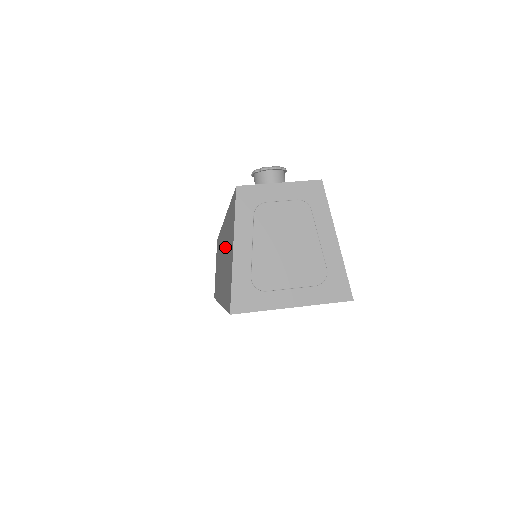
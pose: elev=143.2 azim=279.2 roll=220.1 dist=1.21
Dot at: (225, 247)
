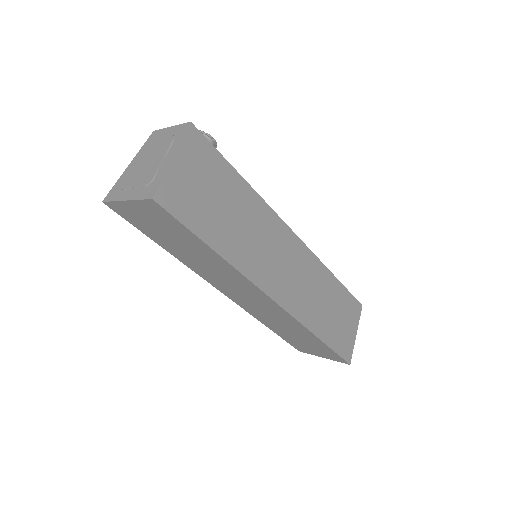
Dot at: occluded
